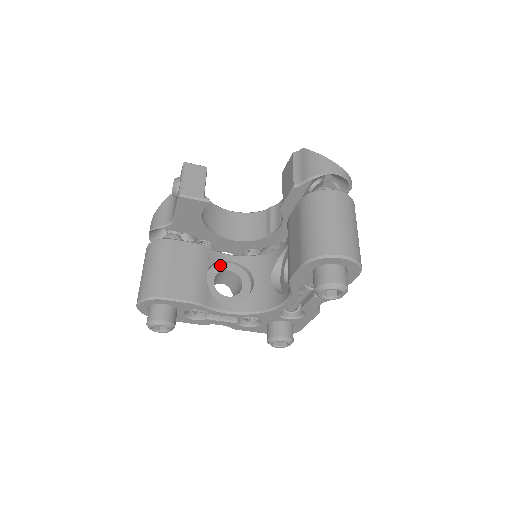
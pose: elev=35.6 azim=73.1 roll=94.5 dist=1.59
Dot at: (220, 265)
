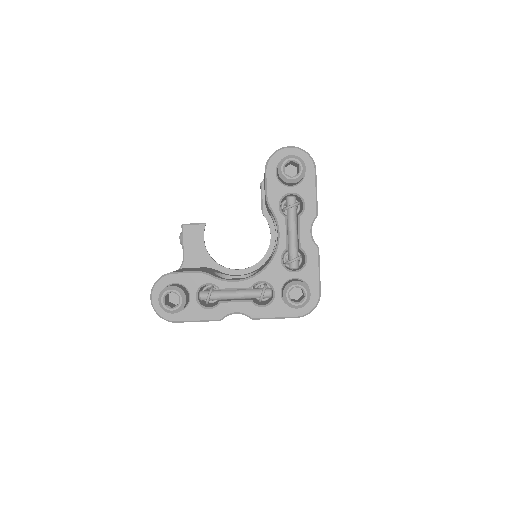
Dot at: occluded
